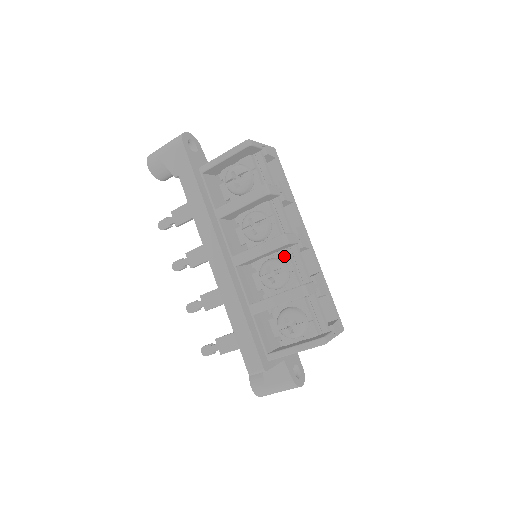
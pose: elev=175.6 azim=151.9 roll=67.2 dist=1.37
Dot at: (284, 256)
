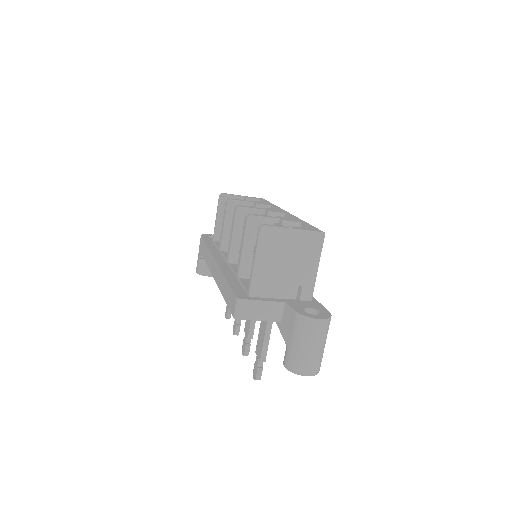
Dot at: occluded
